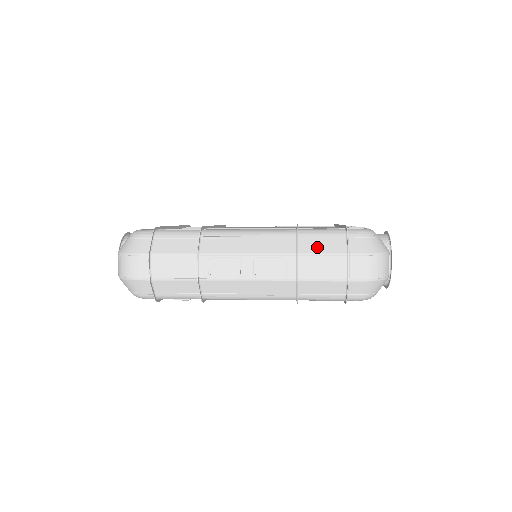
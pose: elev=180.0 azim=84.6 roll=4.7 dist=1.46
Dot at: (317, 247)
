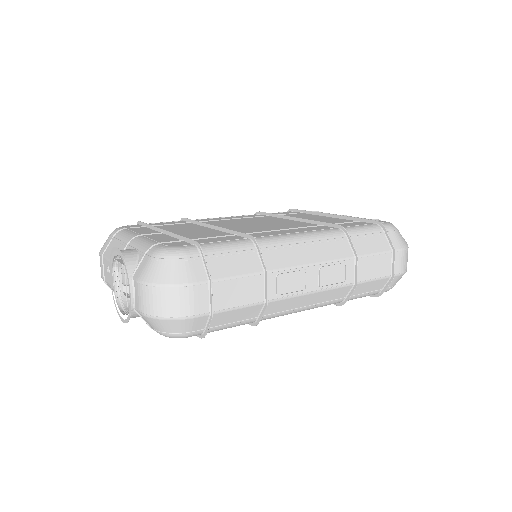
Dot at: (368, 247)
